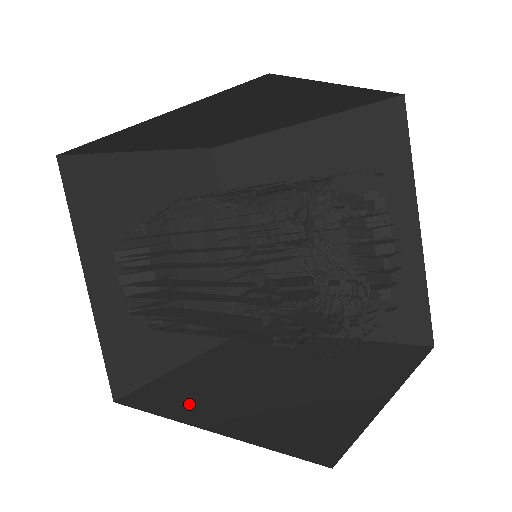
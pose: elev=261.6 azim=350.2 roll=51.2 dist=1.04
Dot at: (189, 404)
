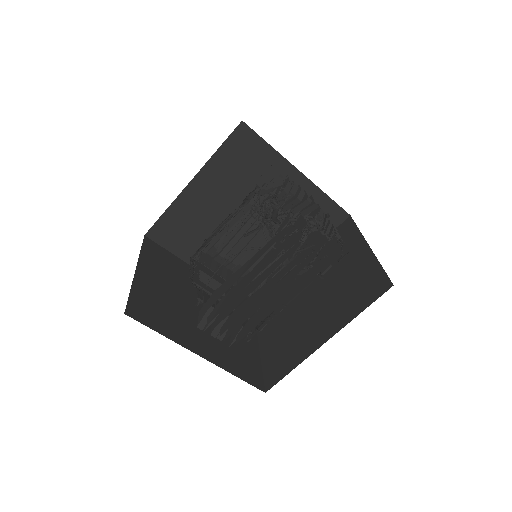
Dot at: (301, 347)
